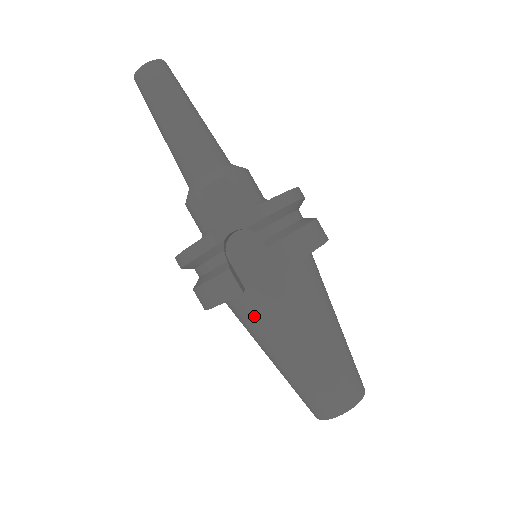
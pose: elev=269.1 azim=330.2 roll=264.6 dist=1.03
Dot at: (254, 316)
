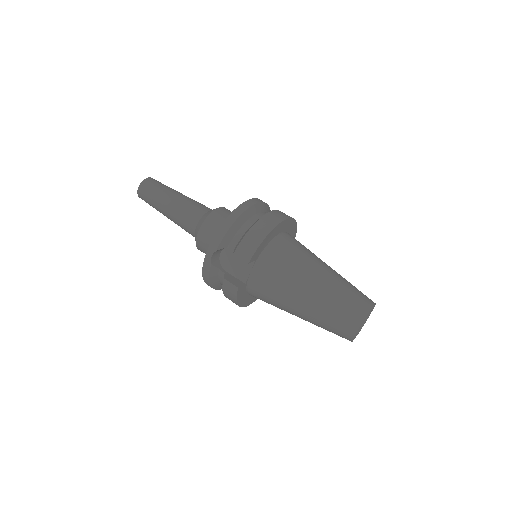
Dot at: (263, 296)
